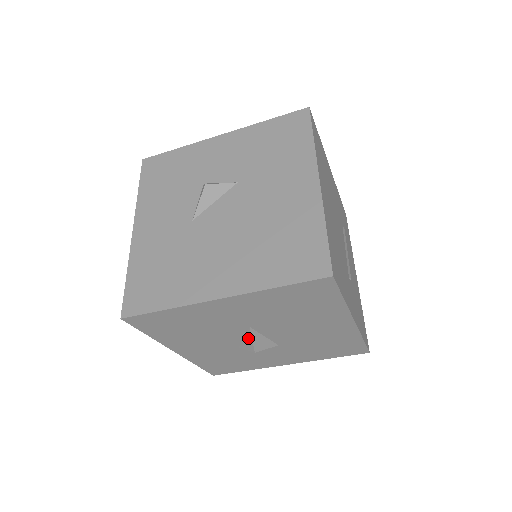
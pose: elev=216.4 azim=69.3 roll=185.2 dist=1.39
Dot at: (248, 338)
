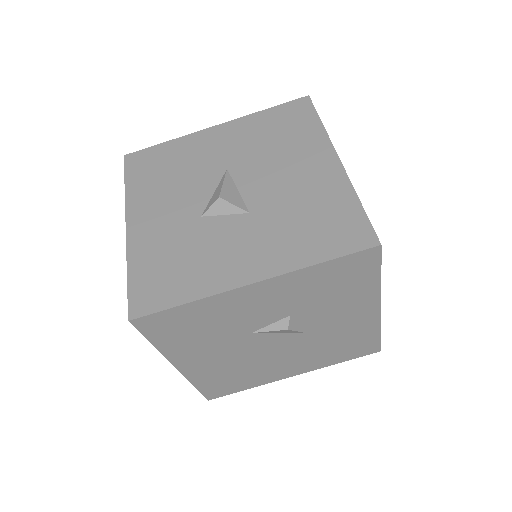
Dot at: (219, 186)
